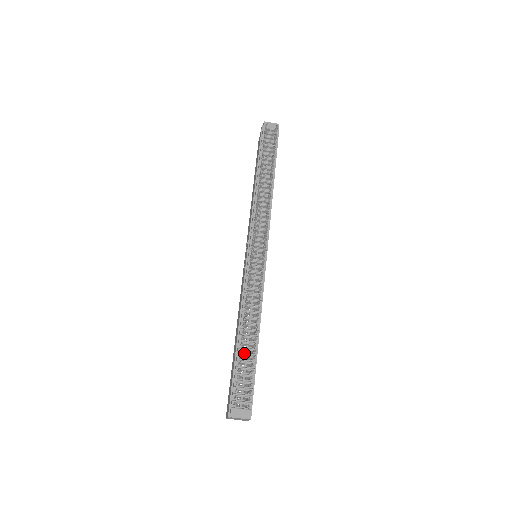
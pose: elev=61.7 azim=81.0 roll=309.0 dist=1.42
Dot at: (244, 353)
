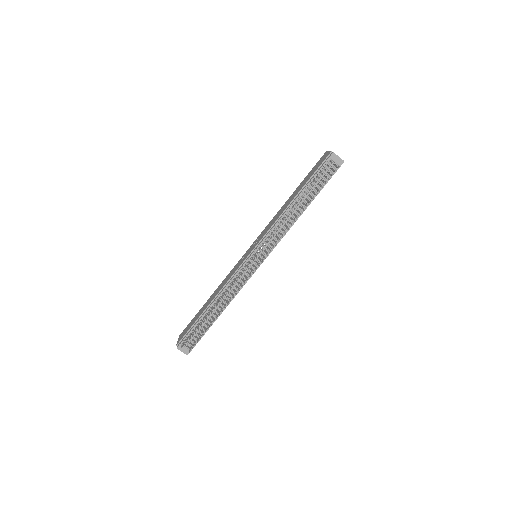
Dot at: (206, 319)
